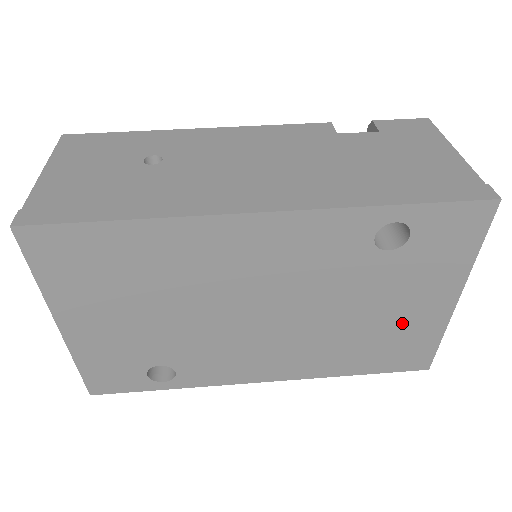
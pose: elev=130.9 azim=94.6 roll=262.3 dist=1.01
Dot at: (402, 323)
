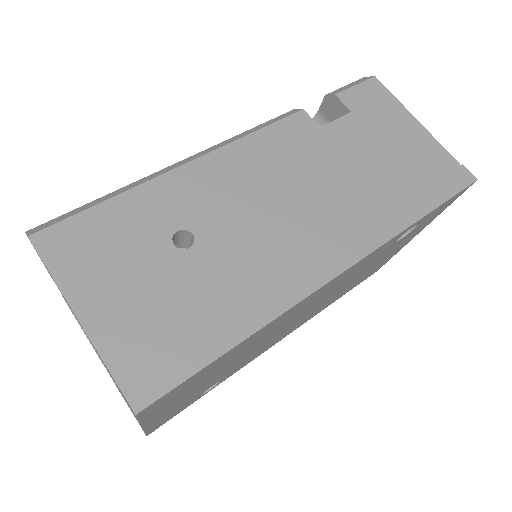
Dot at: (380, 263)
